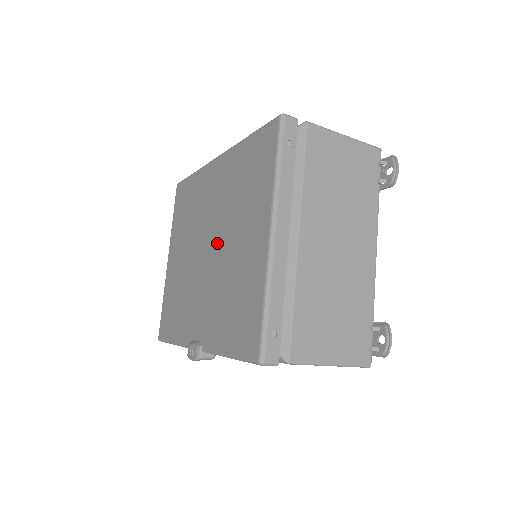
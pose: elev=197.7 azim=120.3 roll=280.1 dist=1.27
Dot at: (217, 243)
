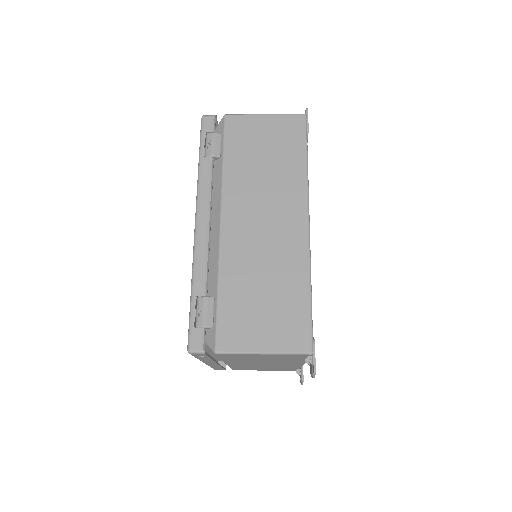
Dot at: occluded
